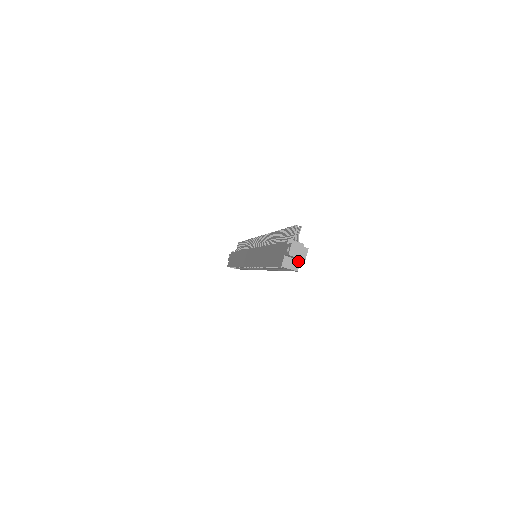
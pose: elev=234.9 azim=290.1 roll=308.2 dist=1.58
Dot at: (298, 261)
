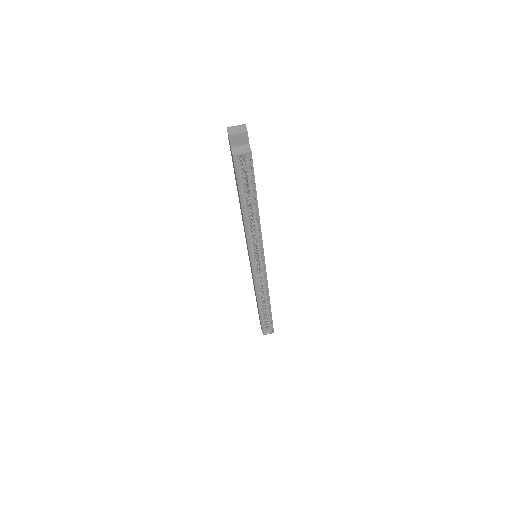
Dot at: (247, 145)
